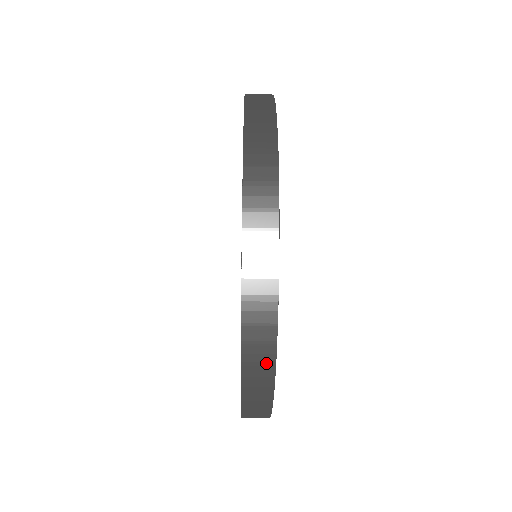
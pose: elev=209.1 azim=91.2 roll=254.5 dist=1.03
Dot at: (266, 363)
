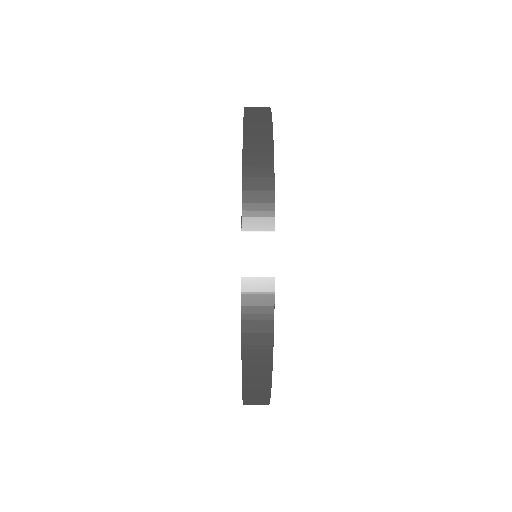
Dot at: (263, 387)
